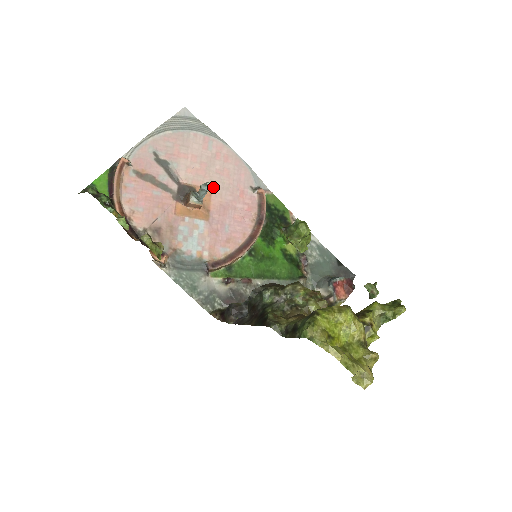
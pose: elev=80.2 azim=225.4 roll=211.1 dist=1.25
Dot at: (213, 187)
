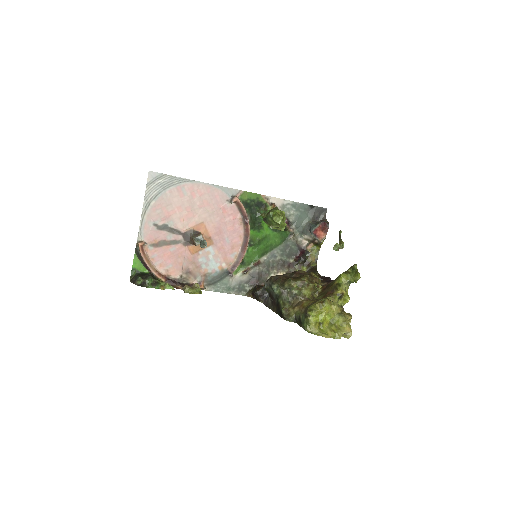
Dot at: (203, 220)
